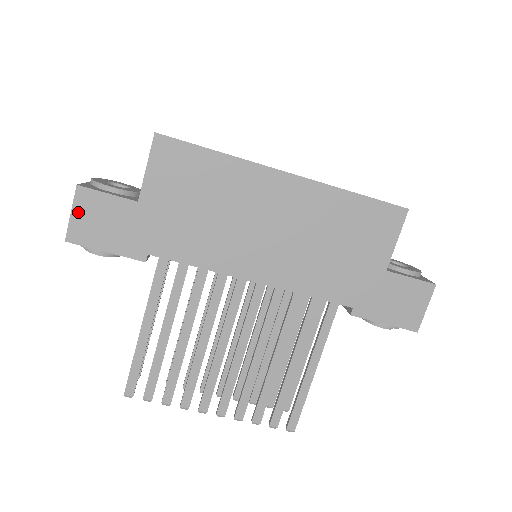
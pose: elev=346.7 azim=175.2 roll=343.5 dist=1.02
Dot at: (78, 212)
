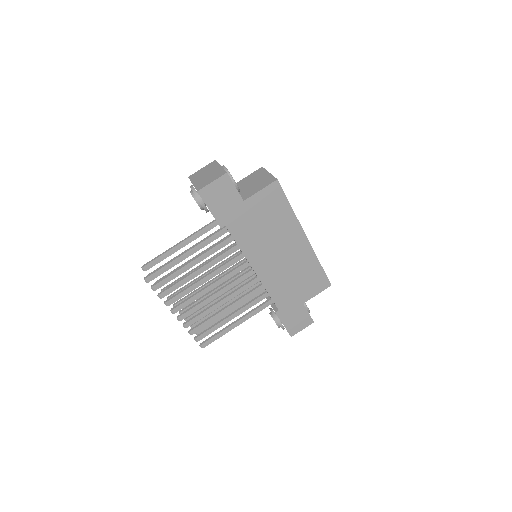
Dot at: (216, 184)
